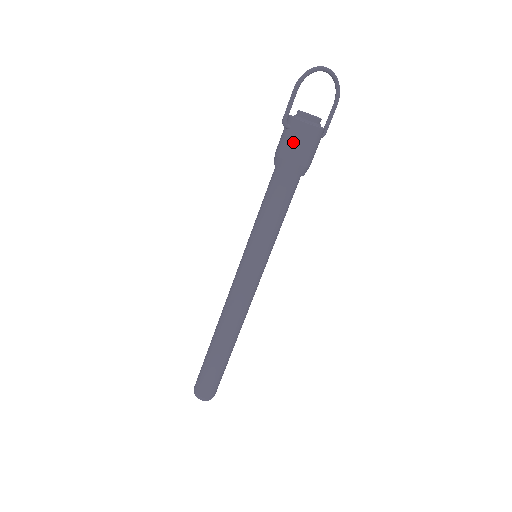
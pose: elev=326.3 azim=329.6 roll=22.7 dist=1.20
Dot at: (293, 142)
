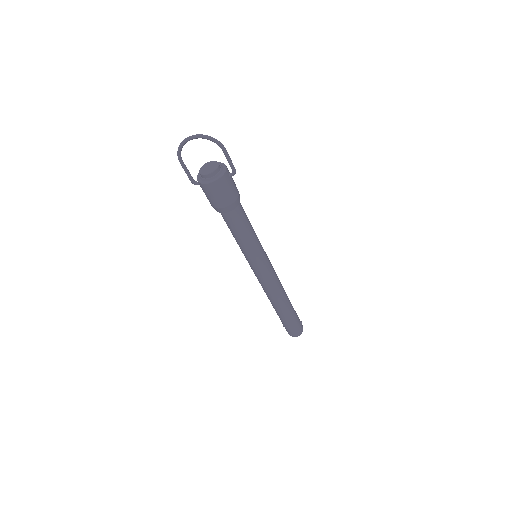
Dot at: occluded
